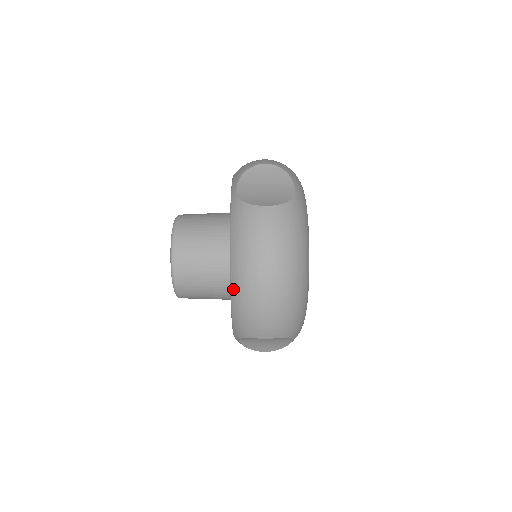
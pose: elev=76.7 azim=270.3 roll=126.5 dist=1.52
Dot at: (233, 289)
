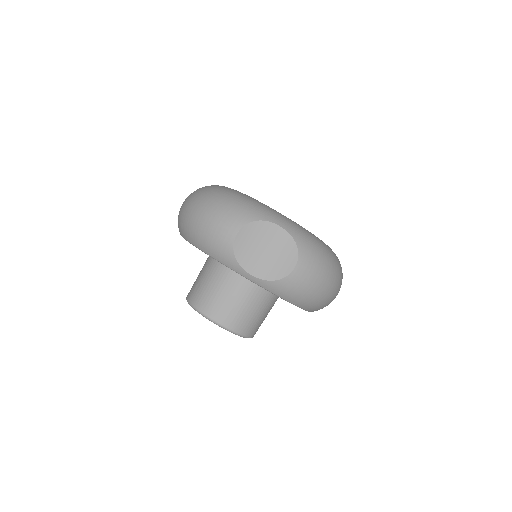
Dot at: occluded
